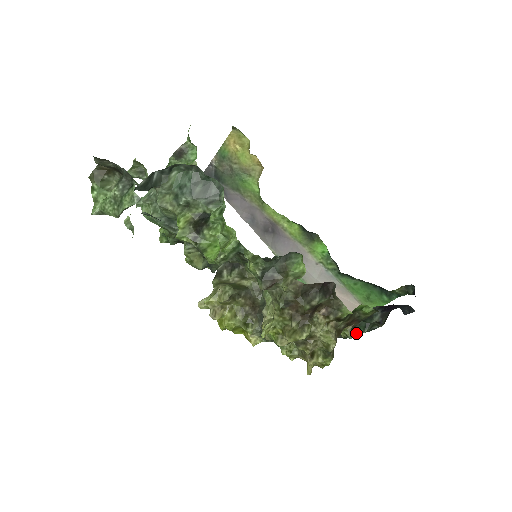
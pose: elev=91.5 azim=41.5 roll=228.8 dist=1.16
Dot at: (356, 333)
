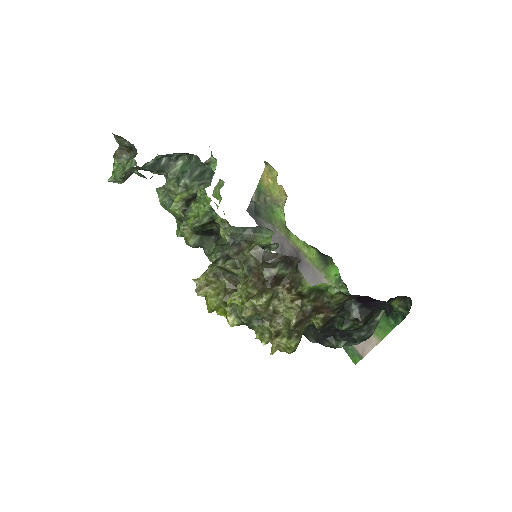
Dot at: (346, 343)
